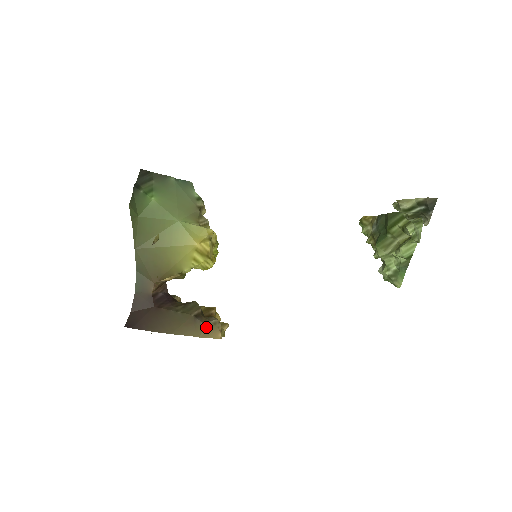
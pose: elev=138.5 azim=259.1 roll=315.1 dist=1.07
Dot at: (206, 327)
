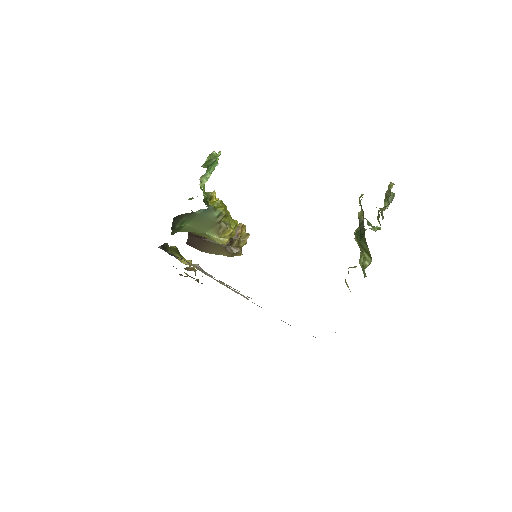
Dot at: (232, 255)
